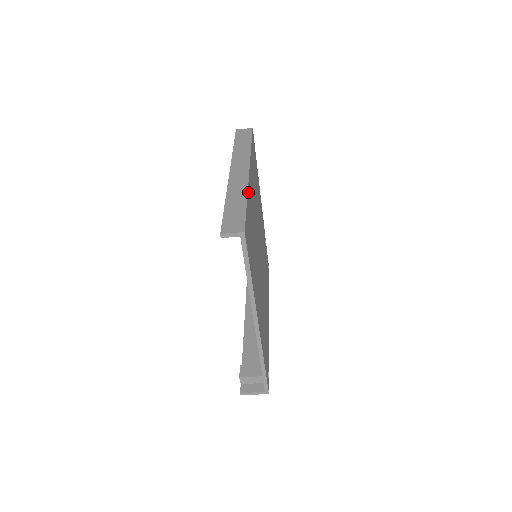
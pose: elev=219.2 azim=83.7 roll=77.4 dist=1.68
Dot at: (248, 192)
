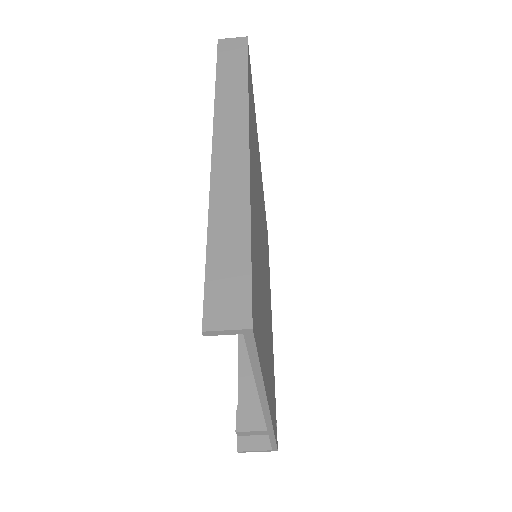
Dot at: (250, 201)
